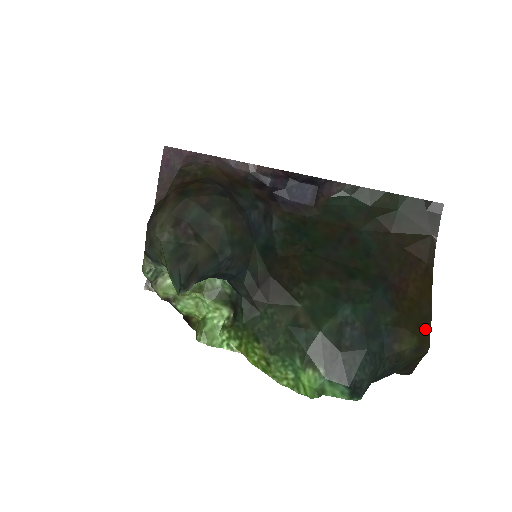
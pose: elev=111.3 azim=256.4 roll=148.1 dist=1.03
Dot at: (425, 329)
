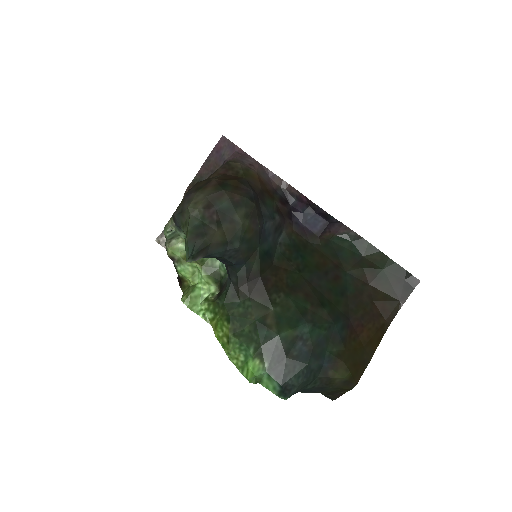
Dot at: (359, 370)
